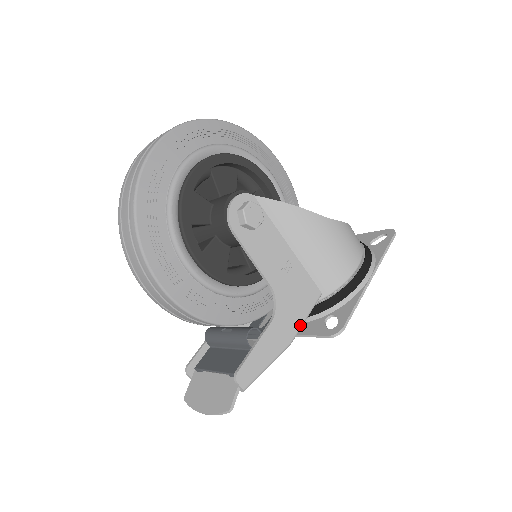
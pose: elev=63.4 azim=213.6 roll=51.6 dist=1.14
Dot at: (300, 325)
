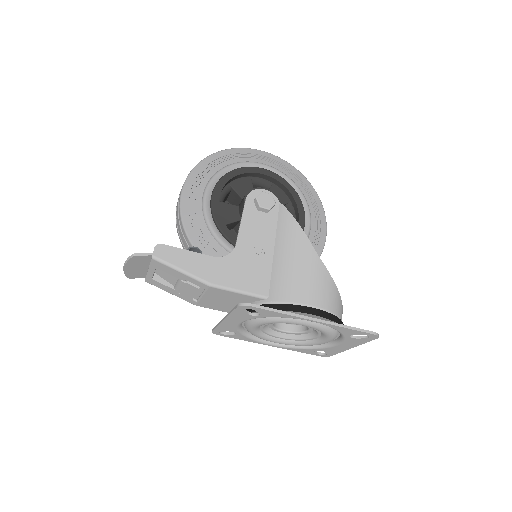
Dot at: (229, 286)
